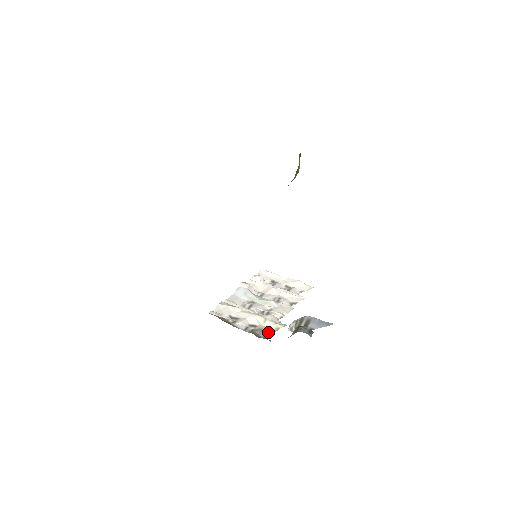
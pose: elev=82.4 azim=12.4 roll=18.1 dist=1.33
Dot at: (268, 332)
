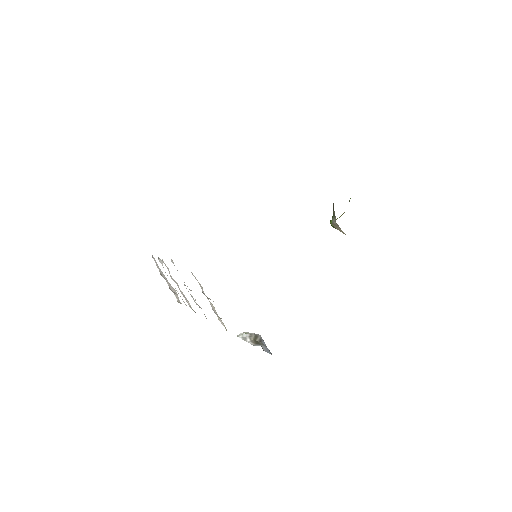
Dot at: occluded
